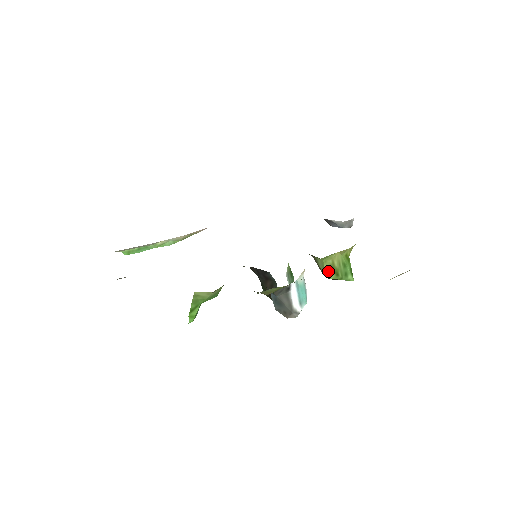
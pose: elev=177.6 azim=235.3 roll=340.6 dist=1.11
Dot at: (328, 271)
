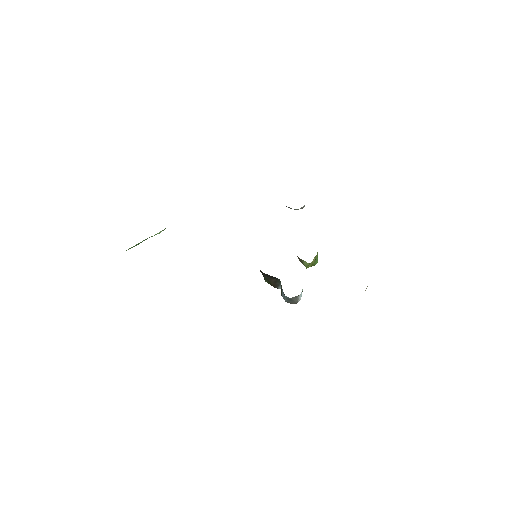
Dot at: (309, 266)
